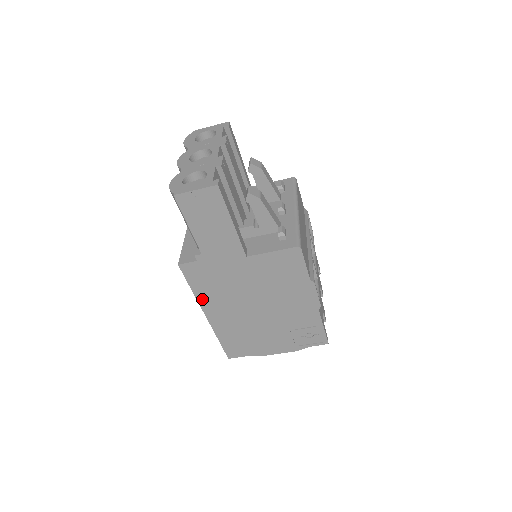
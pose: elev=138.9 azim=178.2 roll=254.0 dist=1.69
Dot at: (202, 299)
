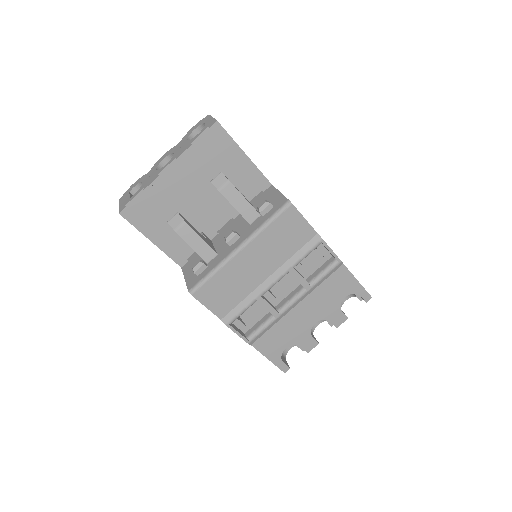
Dot at: occluded
